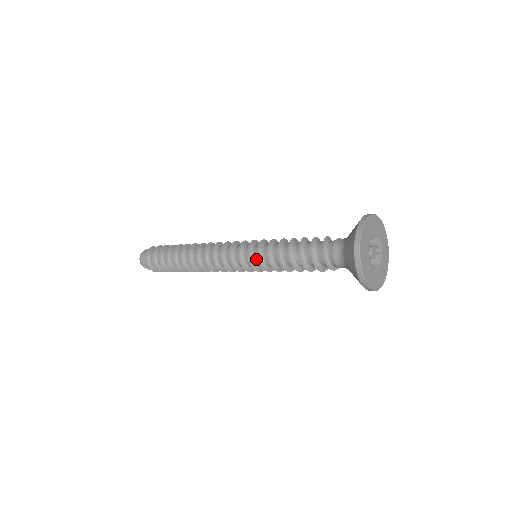
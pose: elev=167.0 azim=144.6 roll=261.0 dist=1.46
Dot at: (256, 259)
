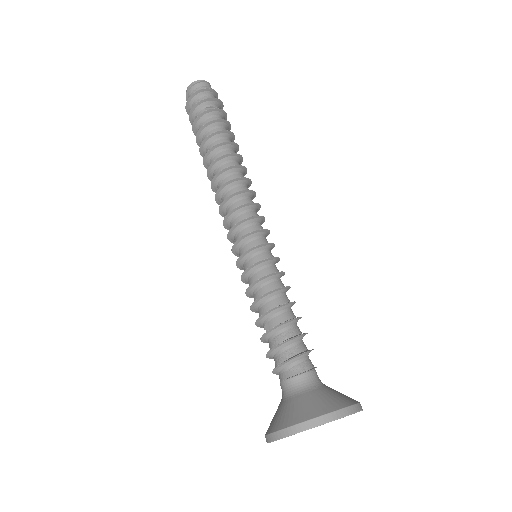
Dot at: occluded
